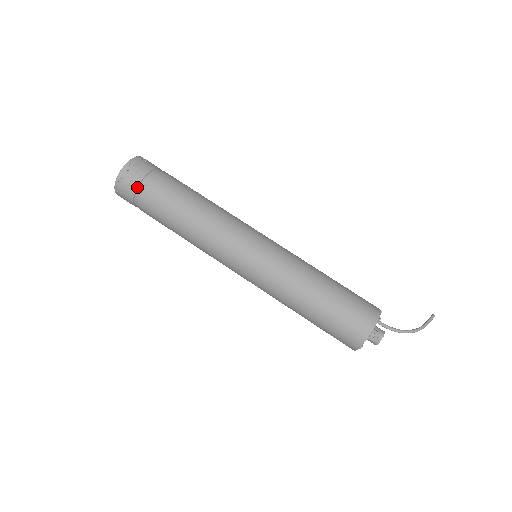
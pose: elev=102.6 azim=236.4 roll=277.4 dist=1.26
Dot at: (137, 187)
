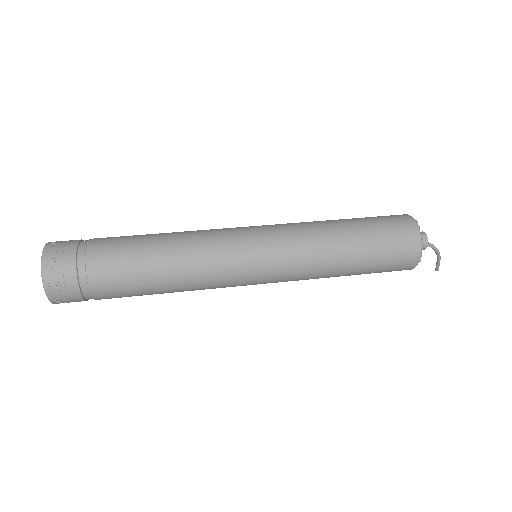
Dot at: (80, 240)
